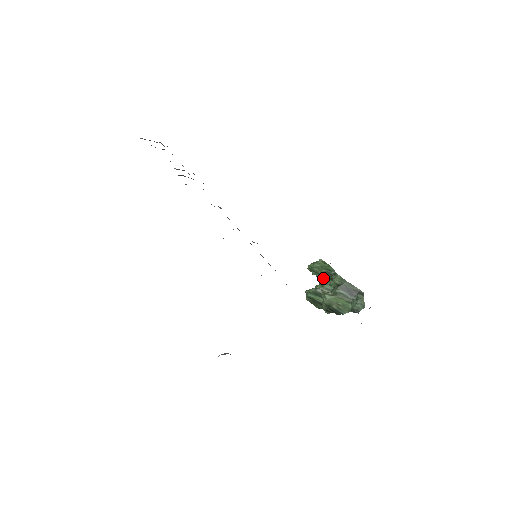
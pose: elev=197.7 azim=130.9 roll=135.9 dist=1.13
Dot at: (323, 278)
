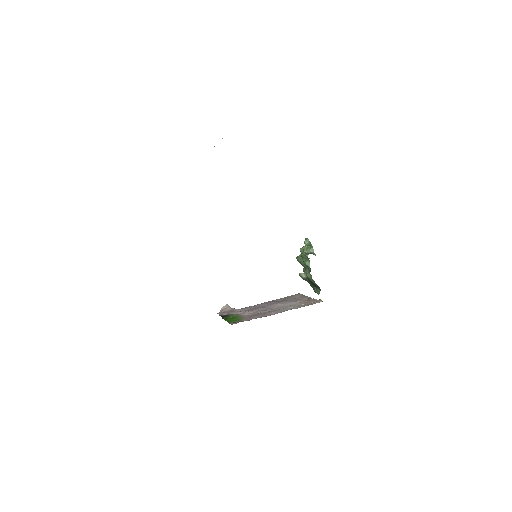
Dot at: occluded
